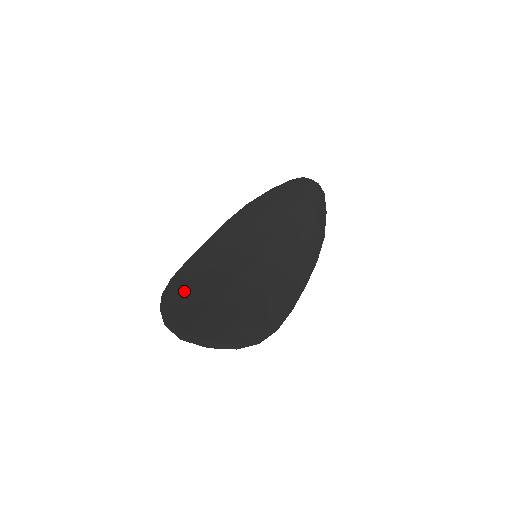
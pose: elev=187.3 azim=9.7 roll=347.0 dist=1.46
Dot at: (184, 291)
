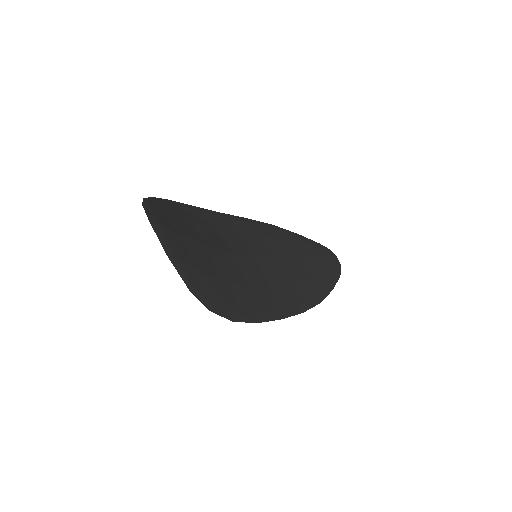
Dot at: (176, 211)
